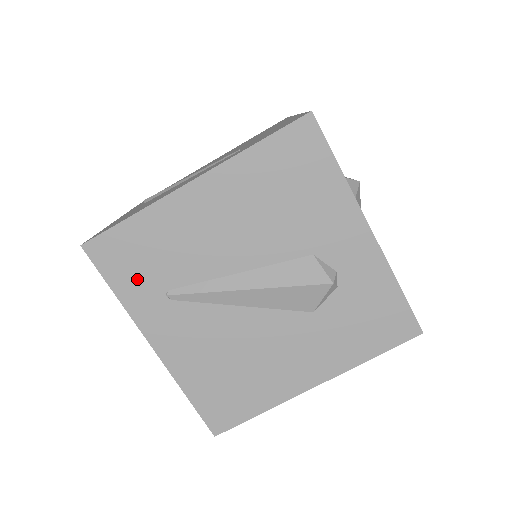
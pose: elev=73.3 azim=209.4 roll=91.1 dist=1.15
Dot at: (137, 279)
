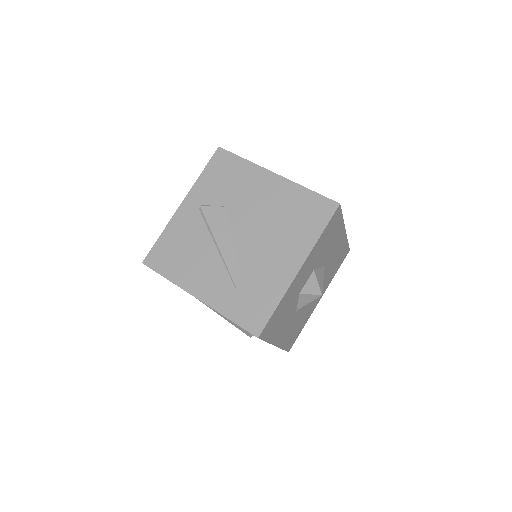
Dot at: occluded
